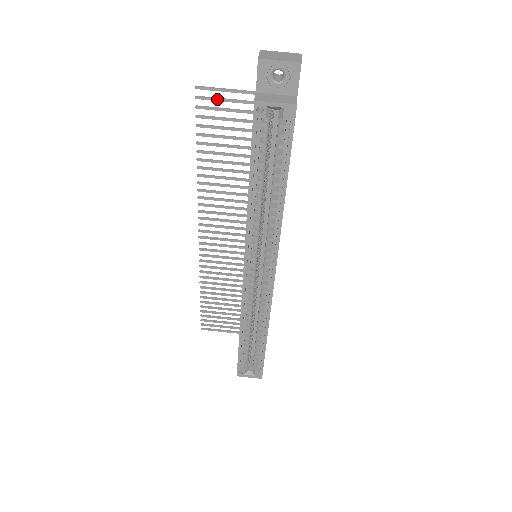
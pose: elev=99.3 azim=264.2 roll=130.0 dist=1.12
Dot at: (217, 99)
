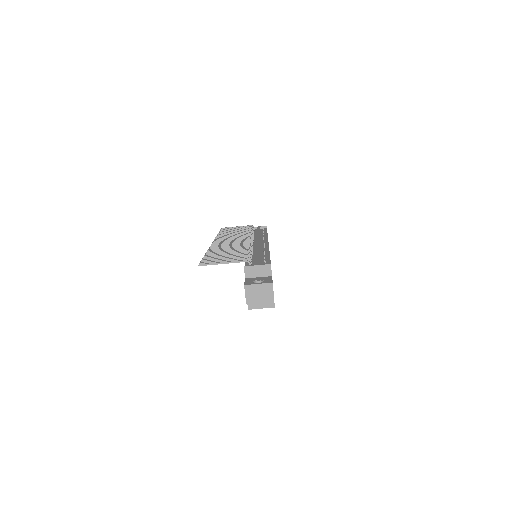
Dot at: occluded
